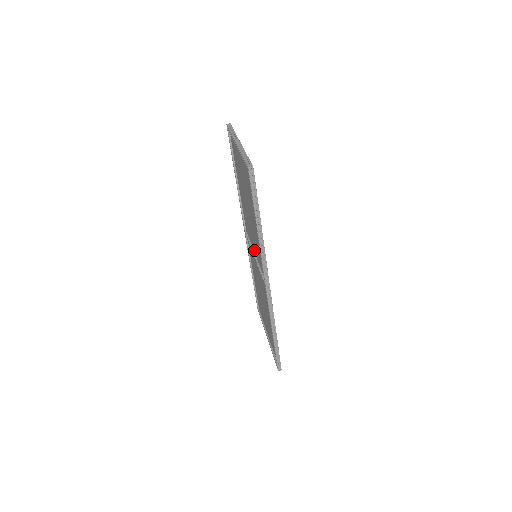
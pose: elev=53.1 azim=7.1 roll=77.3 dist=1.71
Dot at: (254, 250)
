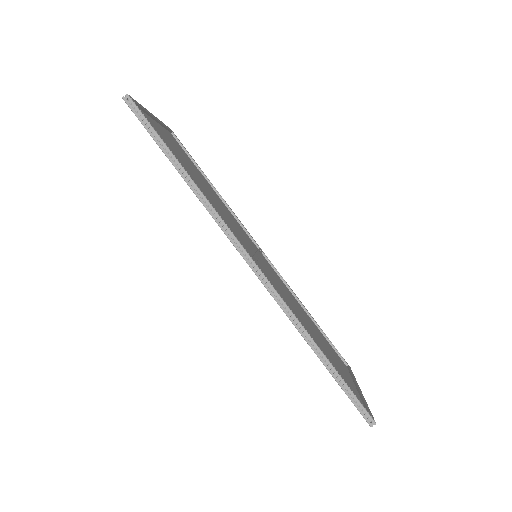
Dot at: occluded
